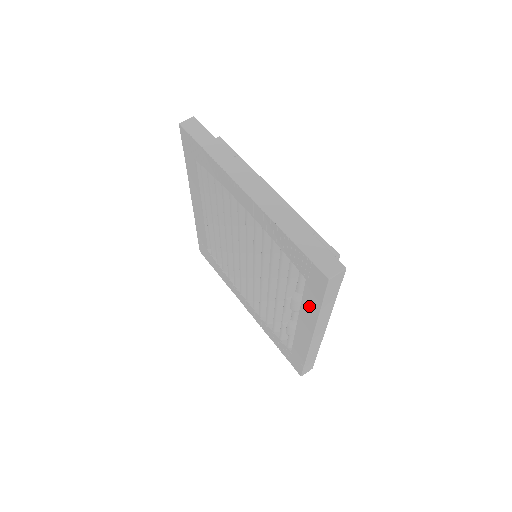
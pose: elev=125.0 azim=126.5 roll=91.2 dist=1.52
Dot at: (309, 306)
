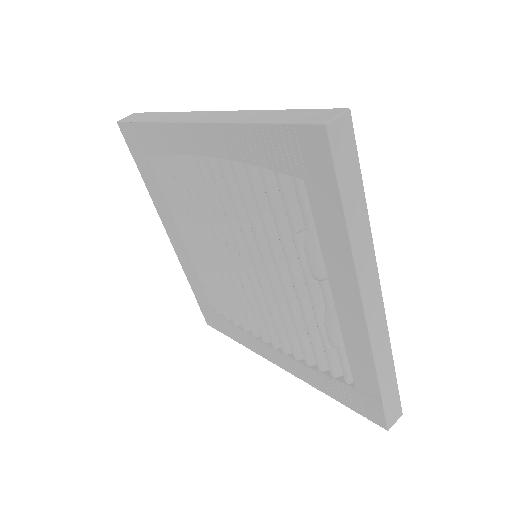
Dot at: (331, 237)
